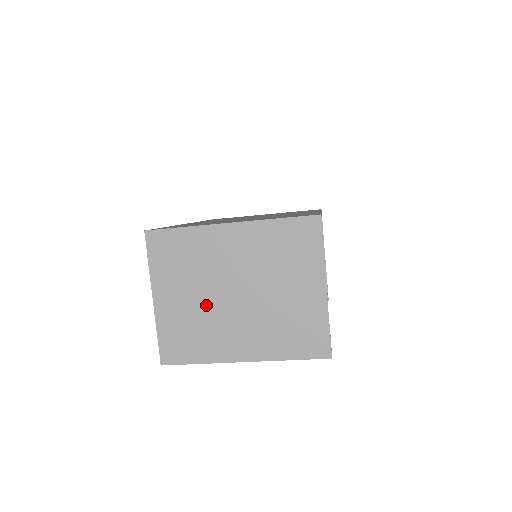
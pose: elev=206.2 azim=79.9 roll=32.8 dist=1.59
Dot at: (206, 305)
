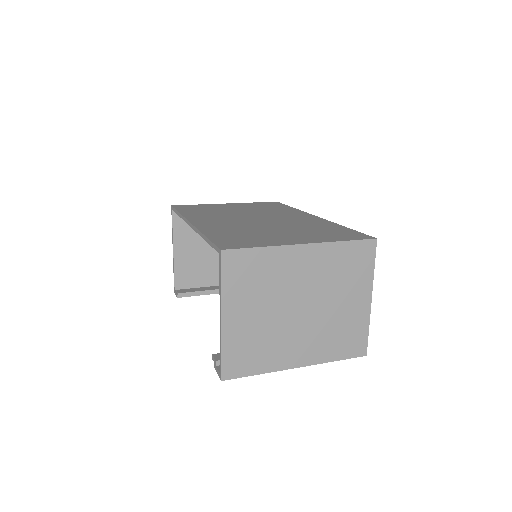
Dot at: (272, 320)
